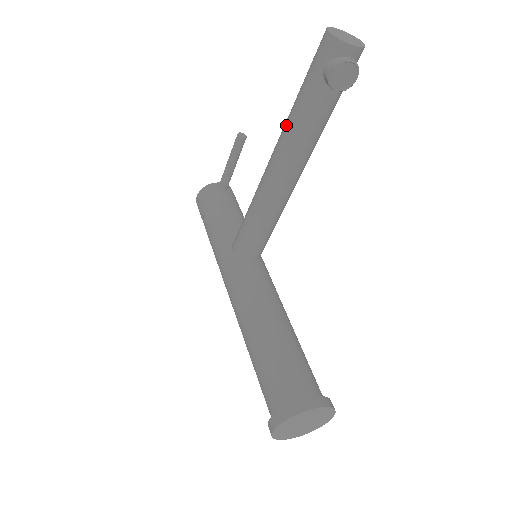
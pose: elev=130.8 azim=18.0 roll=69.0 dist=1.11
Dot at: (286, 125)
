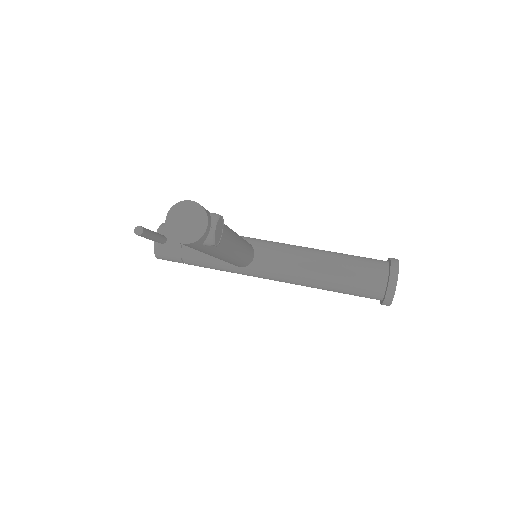
Dot at: occluded
